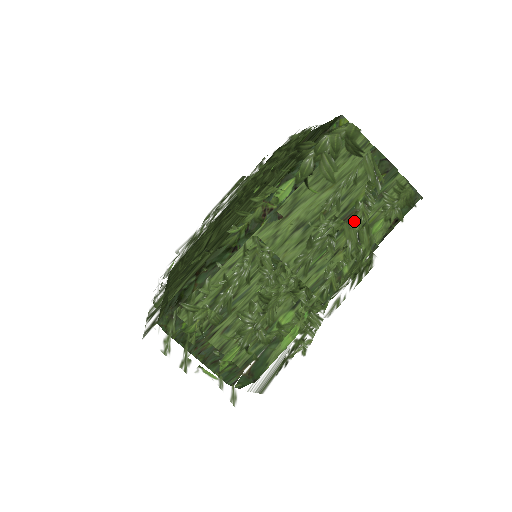
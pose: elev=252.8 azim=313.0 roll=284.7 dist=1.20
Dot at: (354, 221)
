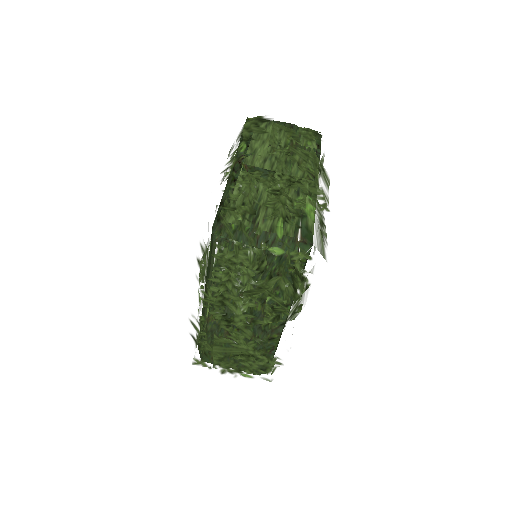
Dot at: (294, 143)
